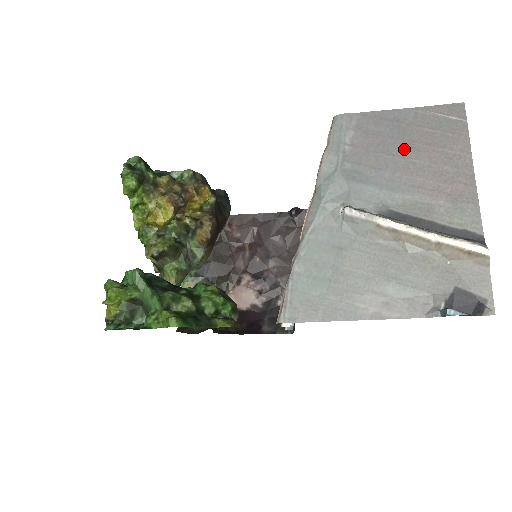
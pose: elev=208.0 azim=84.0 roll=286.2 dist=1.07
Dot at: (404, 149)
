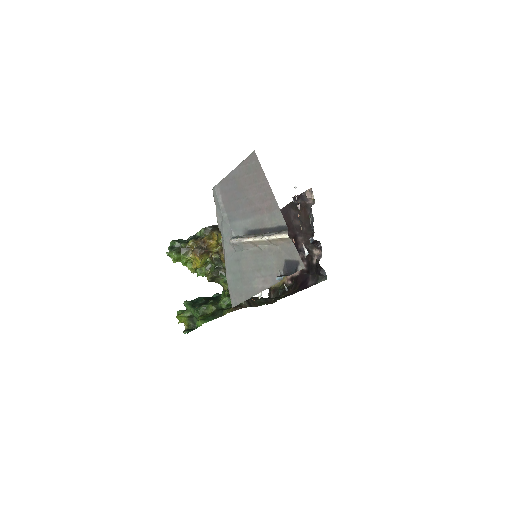
Dot at: (242, 193)
